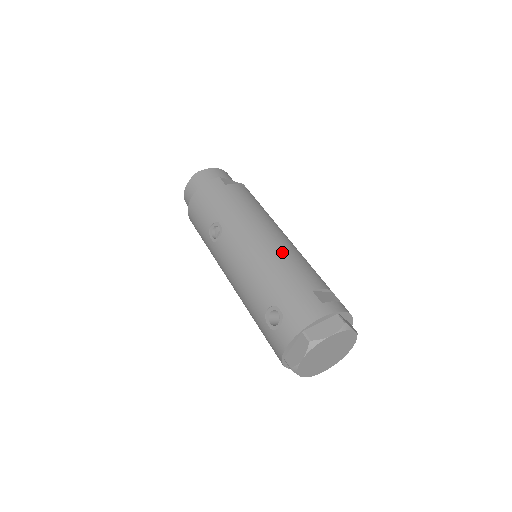
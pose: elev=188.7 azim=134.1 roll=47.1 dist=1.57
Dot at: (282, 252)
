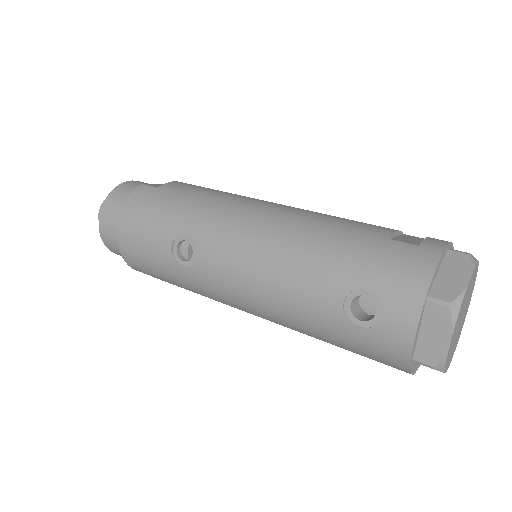
Dot at: (303, 218)
